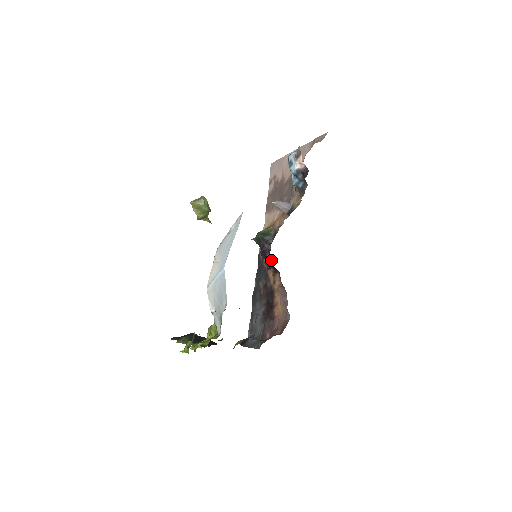
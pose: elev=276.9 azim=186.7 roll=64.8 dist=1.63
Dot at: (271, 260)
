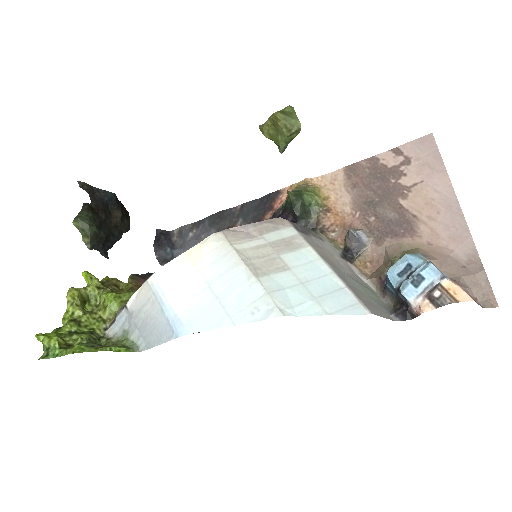
Dot at: occluded
